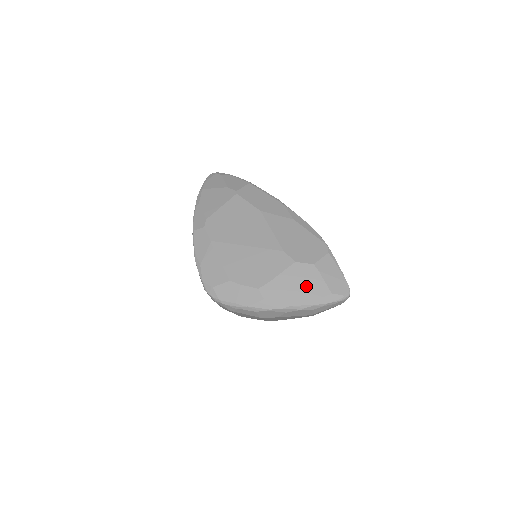
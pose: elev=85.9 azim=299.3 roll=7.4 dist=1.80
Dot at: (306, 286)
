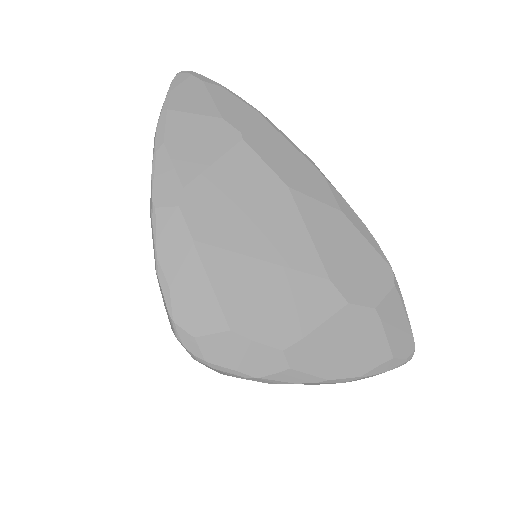
Dot at: (359, 346)
